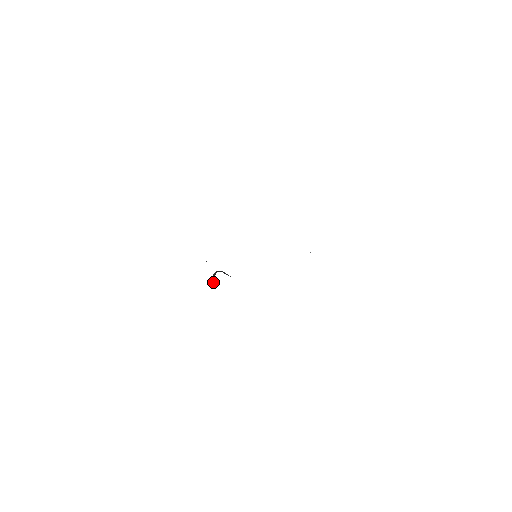
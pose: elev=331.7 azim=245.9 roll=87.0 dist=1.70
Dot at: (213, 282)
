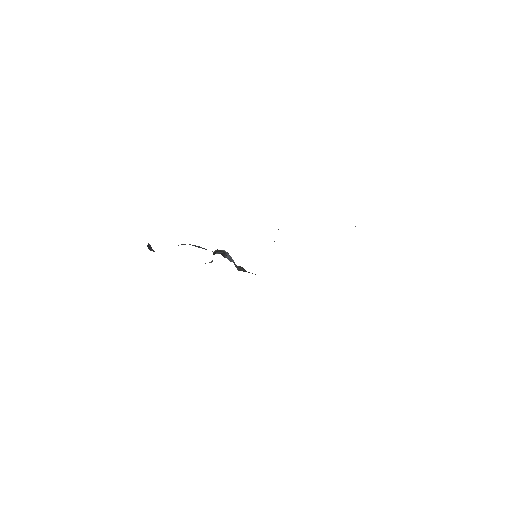
Dot at: occluded
